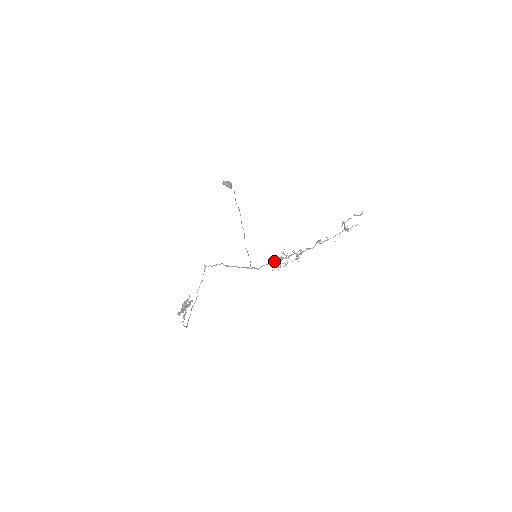
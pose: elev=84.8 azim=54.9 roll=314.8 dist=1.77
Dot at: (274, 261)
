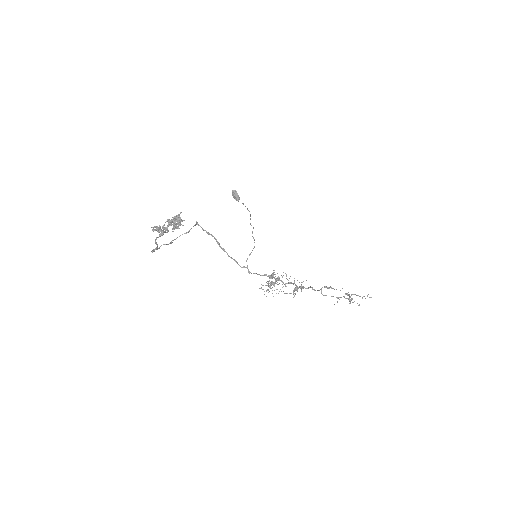
Dot at: (273, 274)
